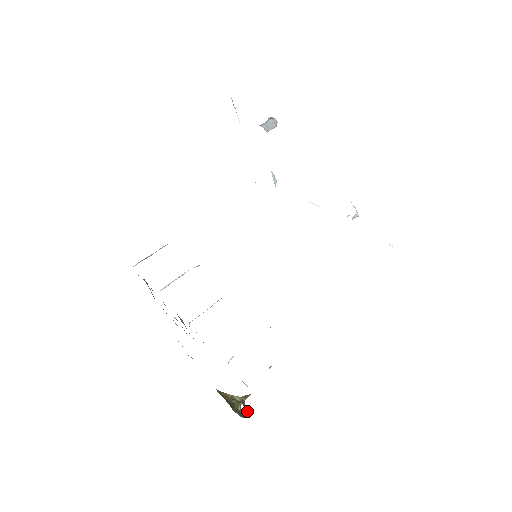
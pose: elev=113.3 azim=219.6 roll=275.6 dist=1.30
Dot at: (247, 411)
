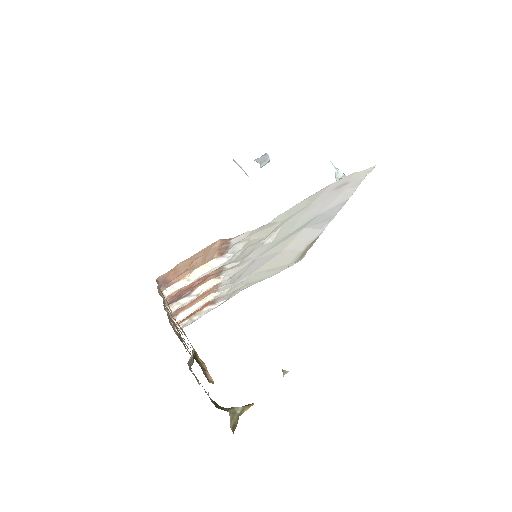
Dot at: (212, 381)
